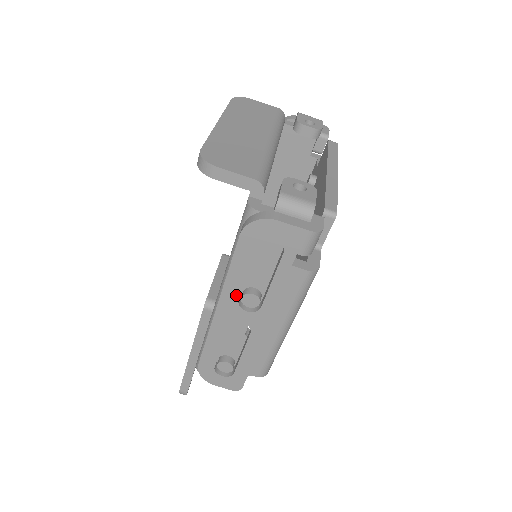
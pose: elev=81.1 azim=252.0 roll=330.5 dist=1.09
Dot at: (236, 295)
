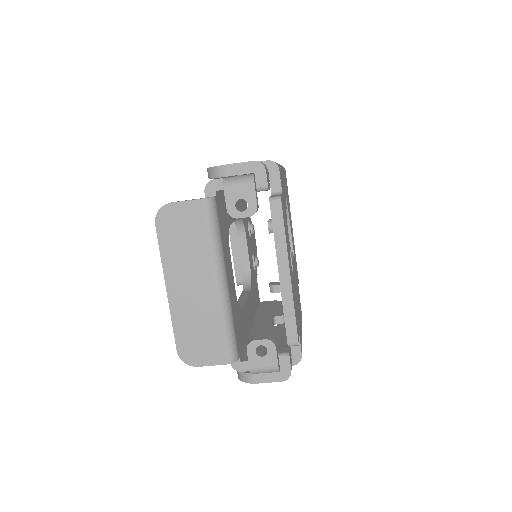
Dot at: occluded
